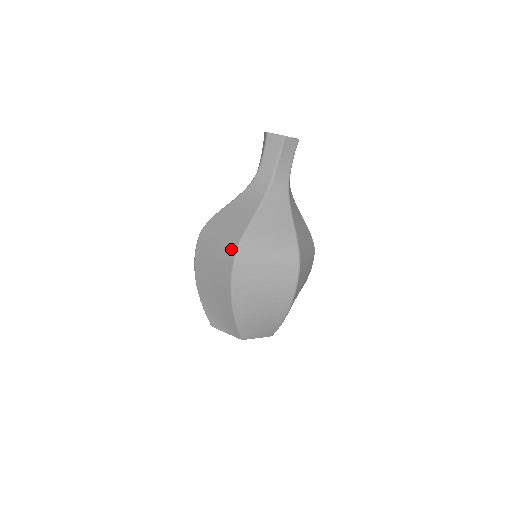
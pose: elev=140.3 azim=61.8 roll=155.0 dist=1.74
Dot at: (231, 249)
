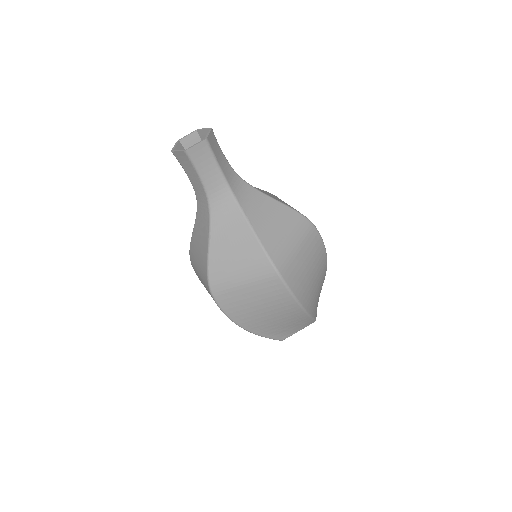
Dot at: (268, 274)
